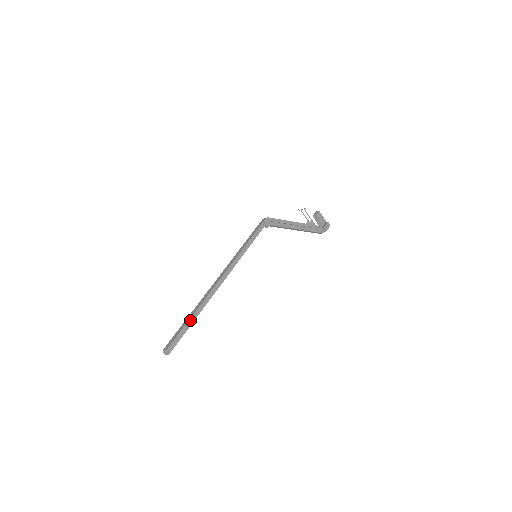
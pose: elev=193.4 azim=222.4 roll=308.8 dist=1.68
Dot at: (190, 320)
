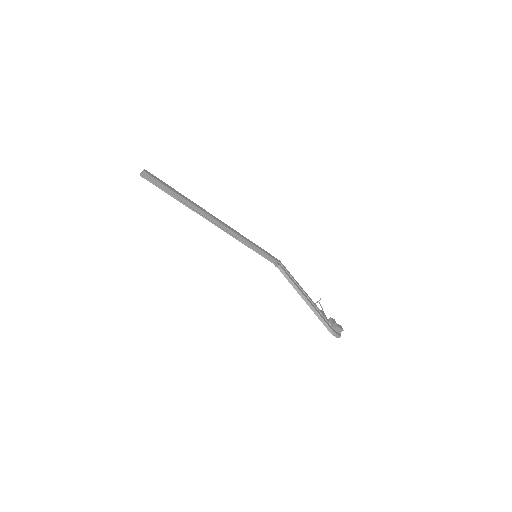
Dot at: (176, 191)
